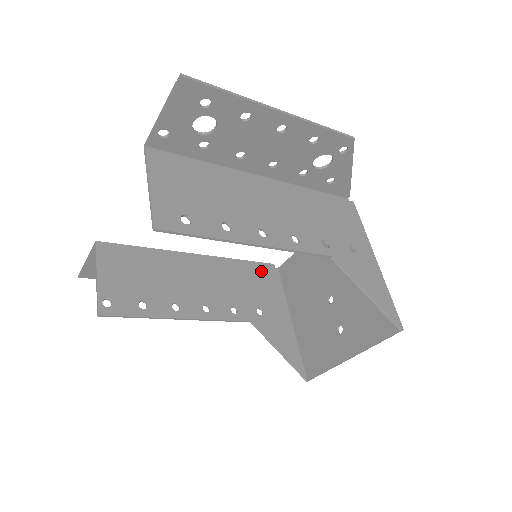
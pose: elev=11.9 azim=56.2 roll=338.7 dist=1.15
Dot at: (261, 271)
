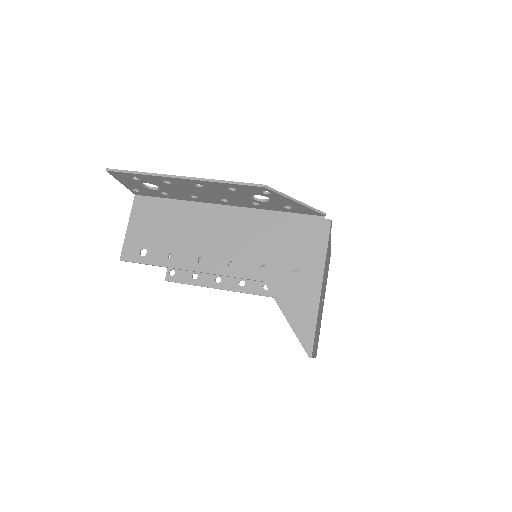
Dot at: occluded
